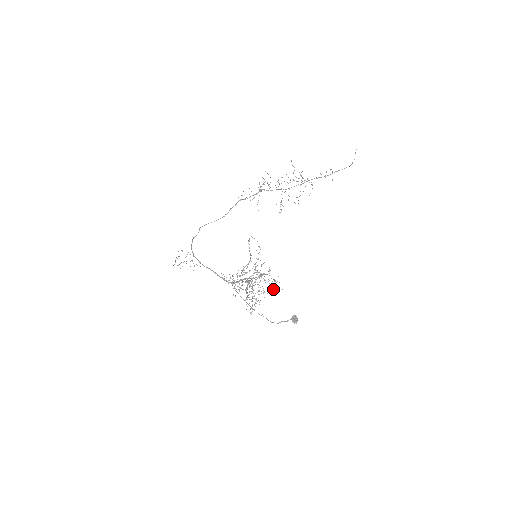
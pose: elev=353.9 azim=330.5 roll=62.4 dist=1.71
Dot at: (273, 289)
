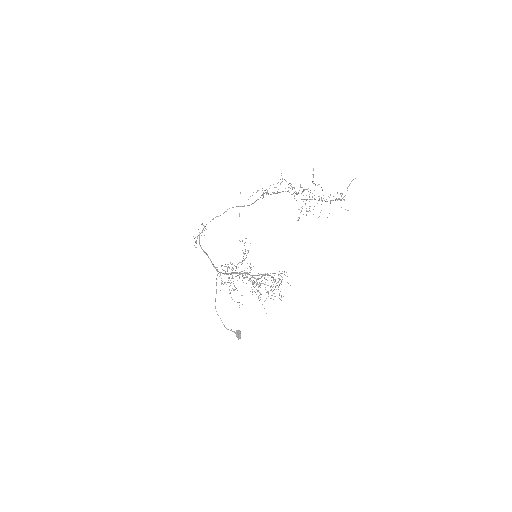
Dot at: occluded
